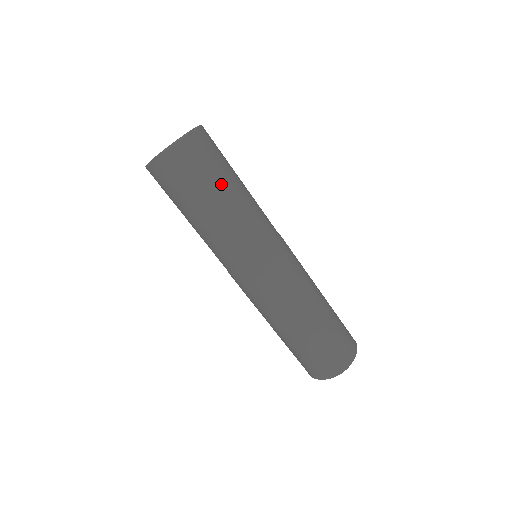
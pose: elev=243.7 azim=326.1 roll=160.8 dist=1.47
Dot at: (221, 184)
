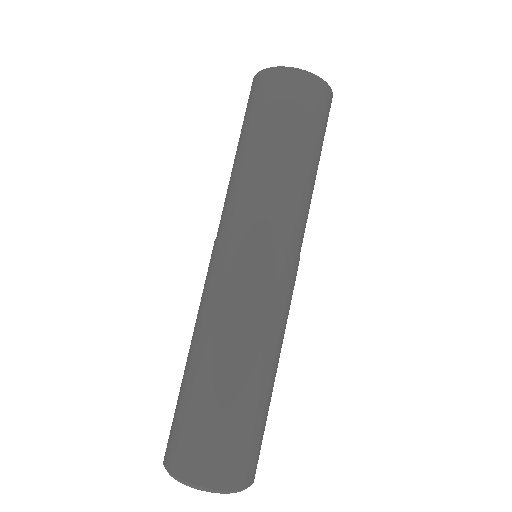
Dot at: (282, 131)
